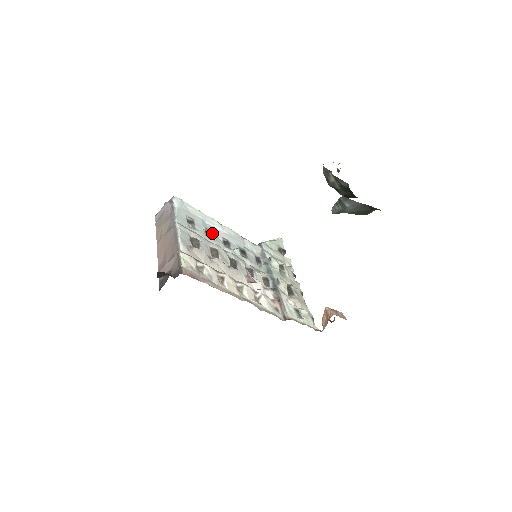
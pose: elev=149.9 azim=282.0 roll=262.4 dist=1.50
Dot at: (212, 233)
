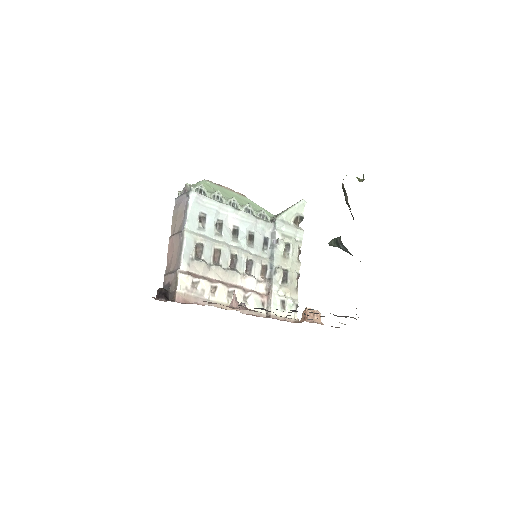
Dot at: (222, 226)
